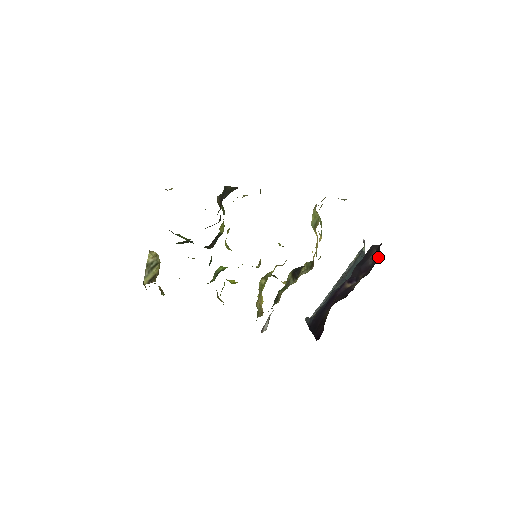
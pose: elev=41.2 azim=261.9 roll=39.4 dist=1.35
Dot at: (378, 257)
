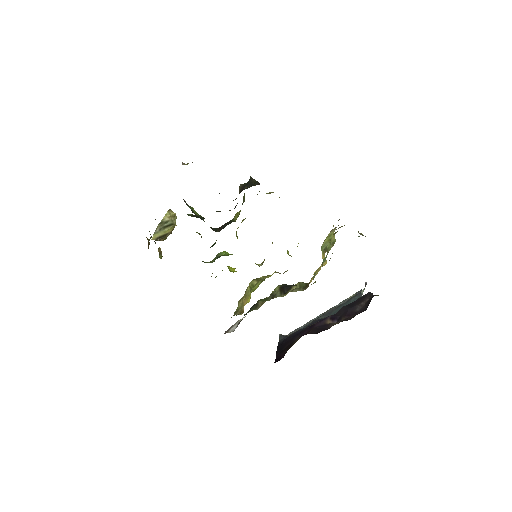
Dot at: (366, 307)
